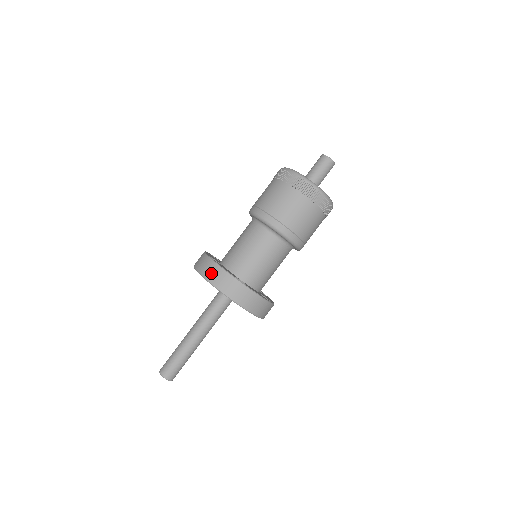
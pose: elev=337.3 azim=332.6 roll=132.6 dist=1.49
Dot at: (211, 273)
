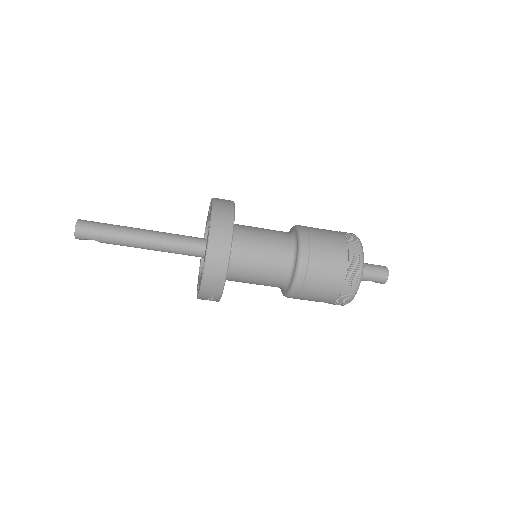
Dot at: (222, 200)
